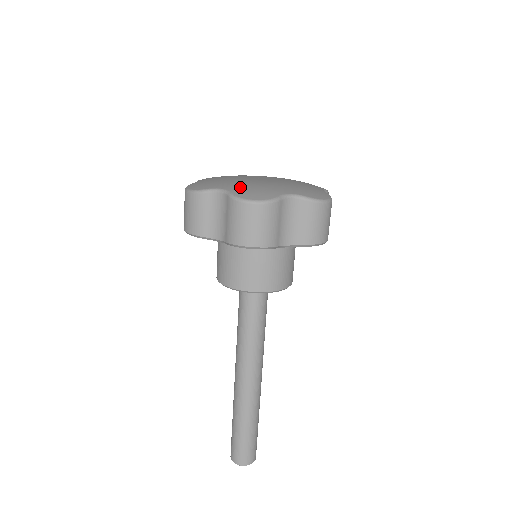
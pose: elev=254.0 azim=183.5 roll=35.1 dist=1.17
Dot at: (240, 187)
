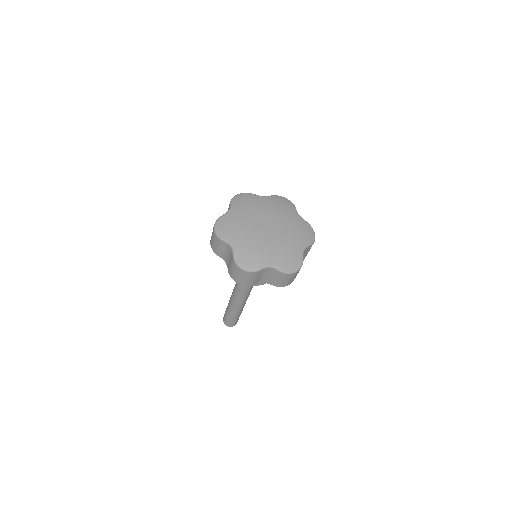
Dot at: (243, 248)
